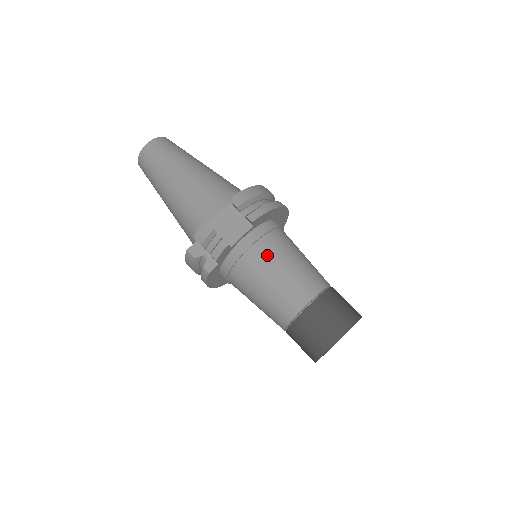
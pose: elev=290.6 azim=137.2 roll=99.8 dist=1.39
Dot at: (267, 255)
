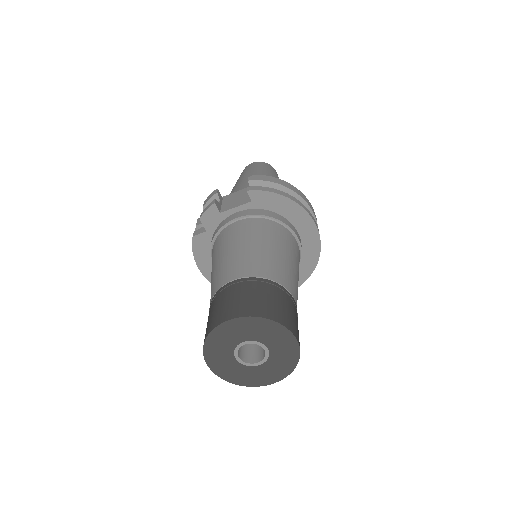
Dot at: (244, 229)
